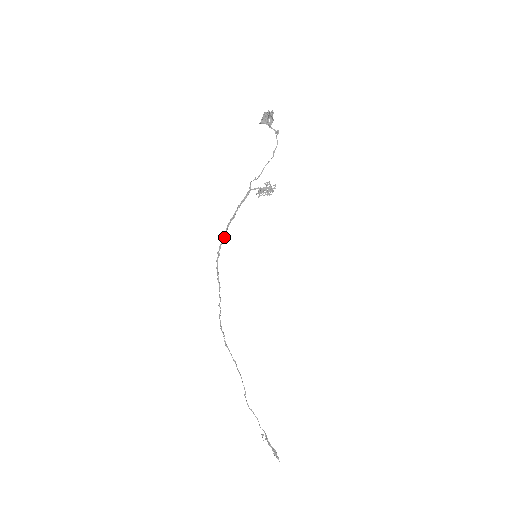
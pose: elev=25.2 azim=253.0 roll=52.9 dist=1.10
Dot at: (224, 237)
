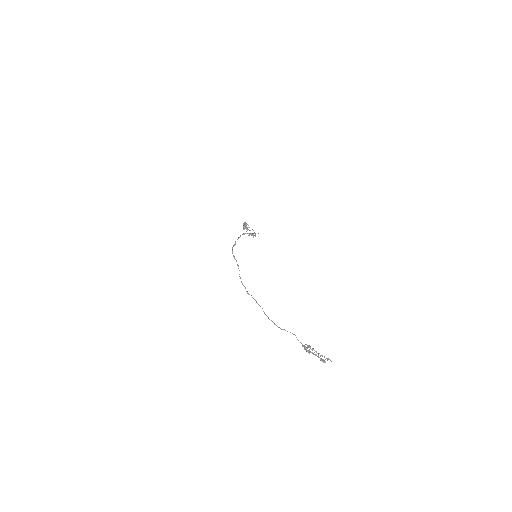
Dot at: (234, 245)
